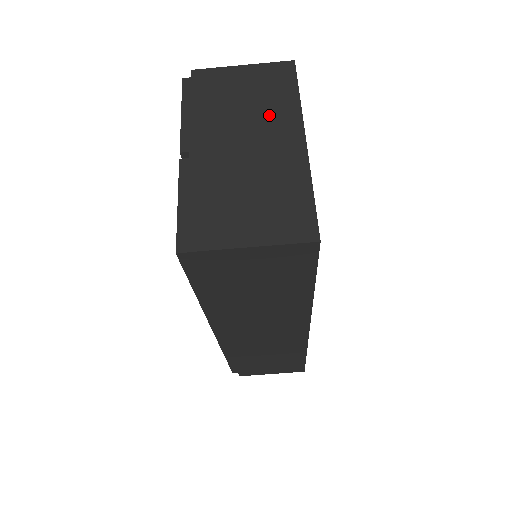
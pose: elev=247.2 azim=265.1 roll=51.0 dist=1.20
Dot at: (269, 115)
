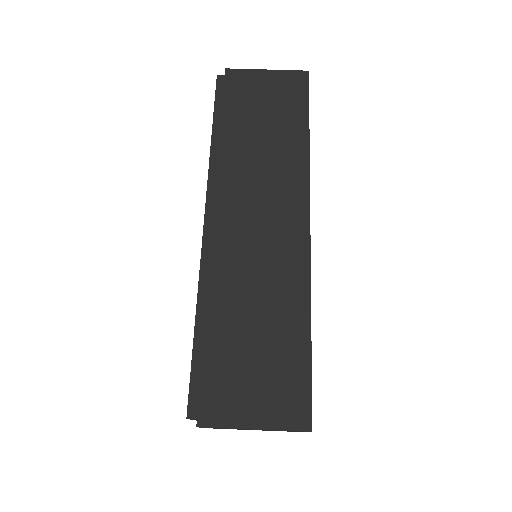
Dot at: occluded
